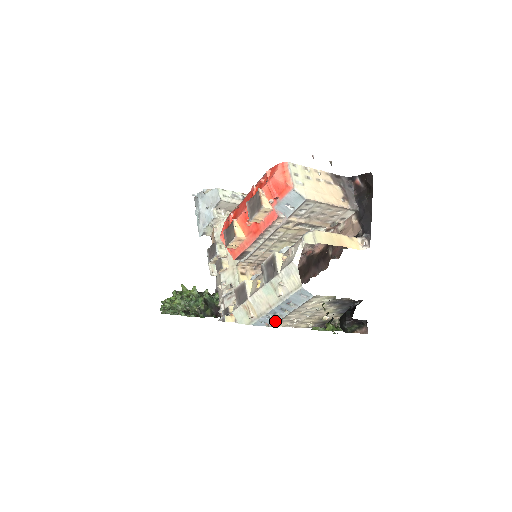
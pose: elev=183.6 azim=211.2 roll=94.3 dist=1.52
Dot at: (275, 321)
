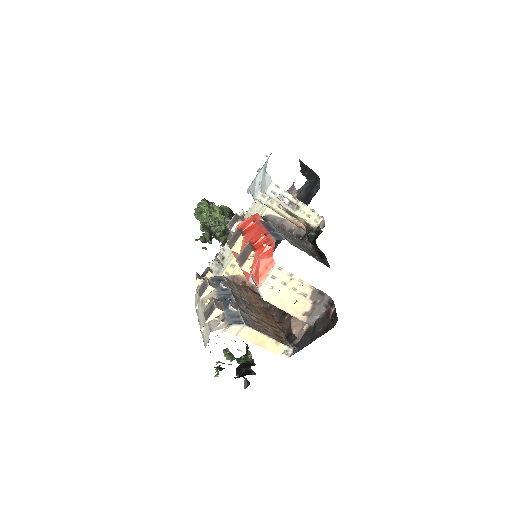
Dot at: occluded
